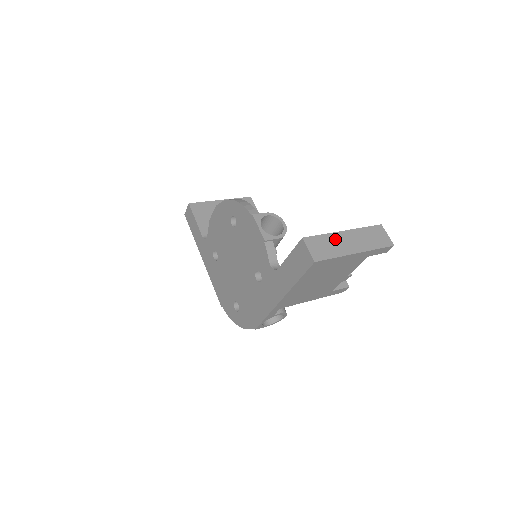
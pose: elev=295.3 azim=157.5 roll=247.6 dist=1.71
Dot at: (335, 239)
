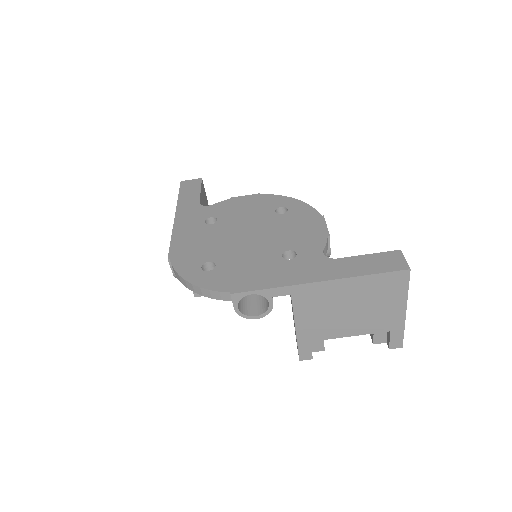
Dot at: occluded
